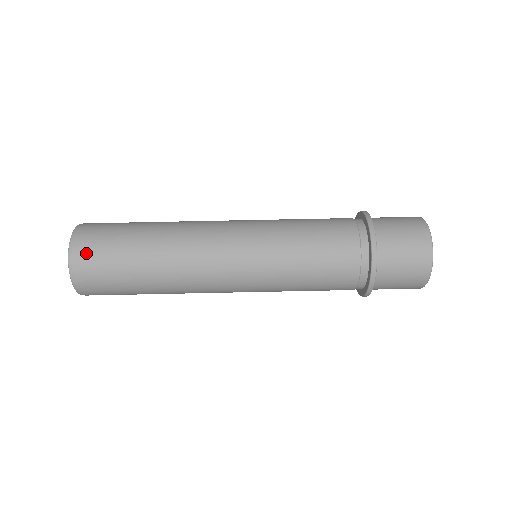
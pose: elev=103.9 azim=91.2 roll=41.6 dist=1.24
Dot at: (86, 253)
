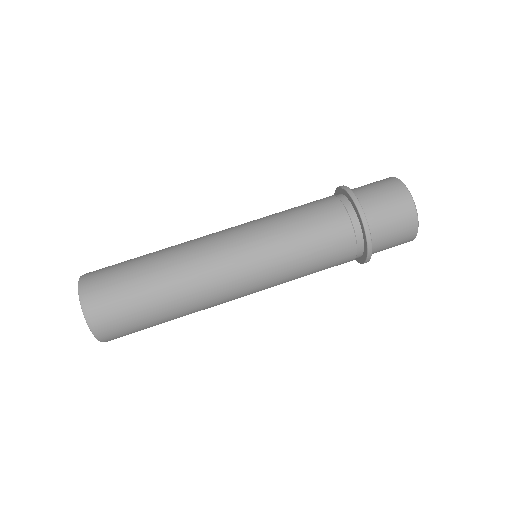
Dot at: (95, 274)
